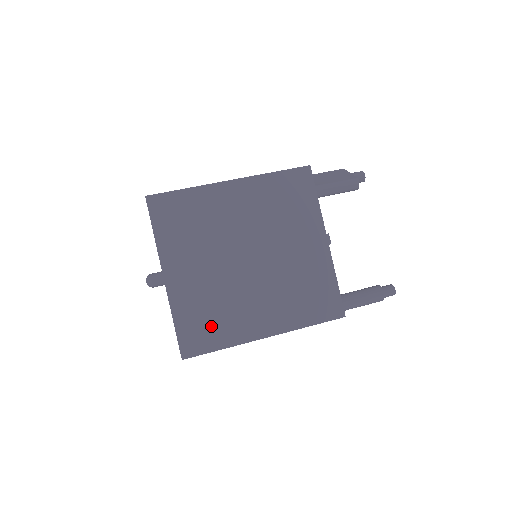
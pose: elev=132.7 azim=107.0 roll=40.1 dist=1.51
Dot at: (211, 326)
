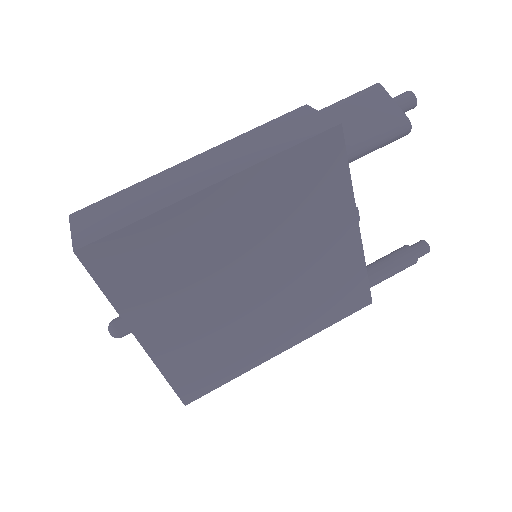
Dot at: (214, 366)
